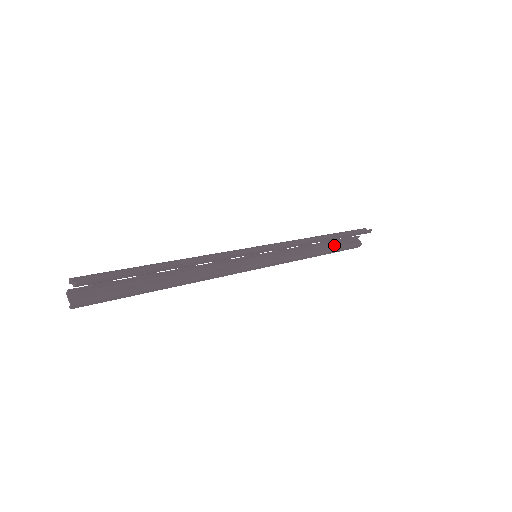
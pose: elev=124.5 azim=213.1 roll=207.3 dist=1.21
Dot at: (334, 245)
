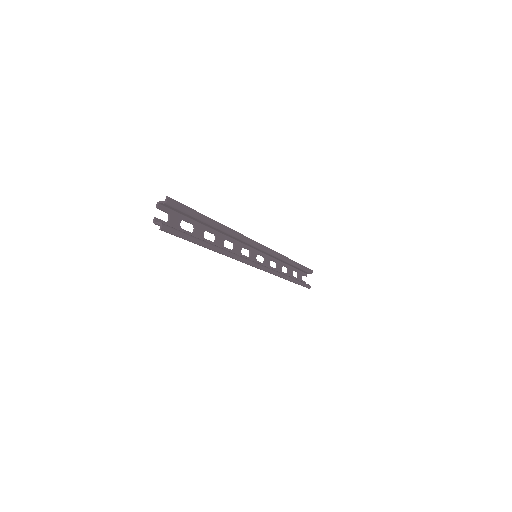
Dot at: occluded
